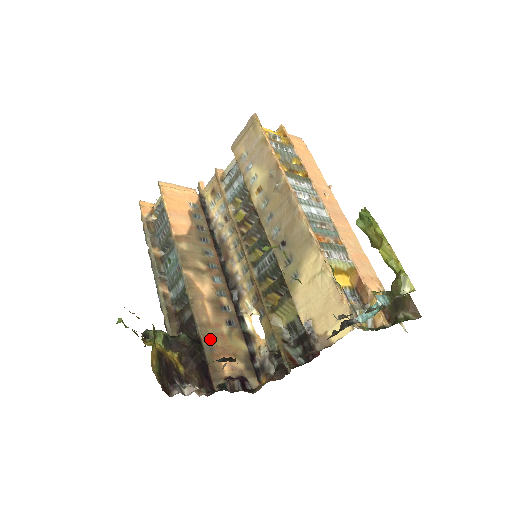
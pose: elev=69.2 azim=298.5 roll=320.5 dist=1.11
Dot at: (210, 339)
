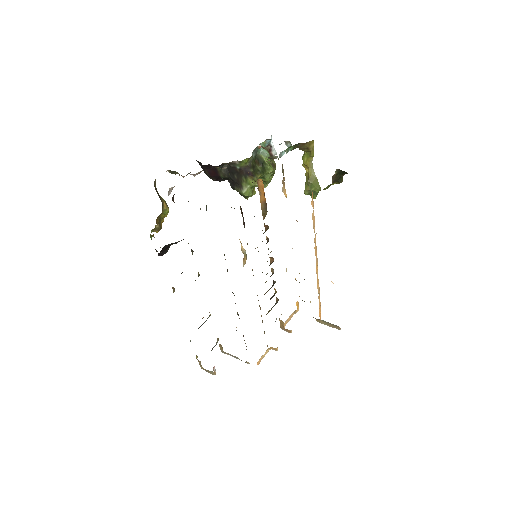
Dot at: occluded
